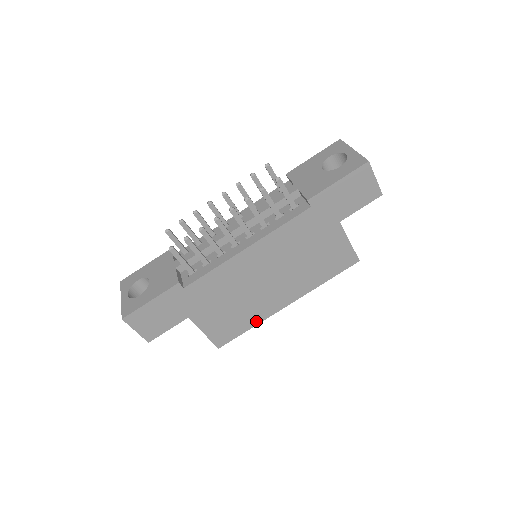
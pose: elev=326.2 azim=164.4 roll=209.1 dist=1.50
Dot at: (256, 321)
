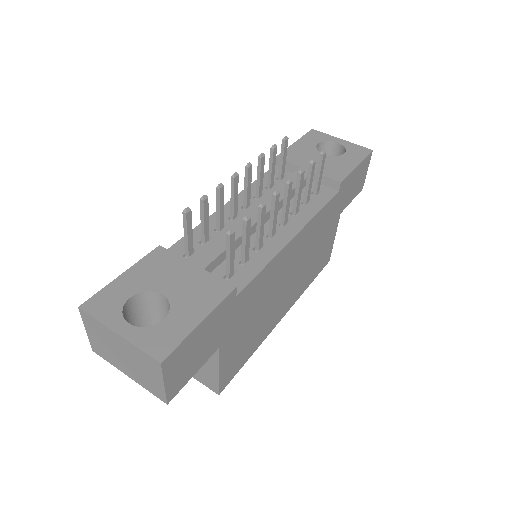
Dot at: (258, 344)
